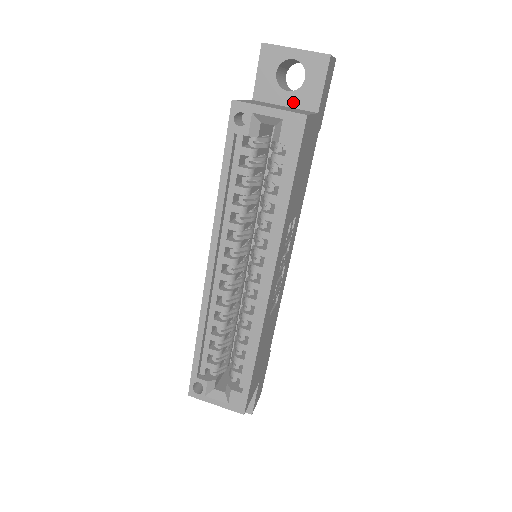
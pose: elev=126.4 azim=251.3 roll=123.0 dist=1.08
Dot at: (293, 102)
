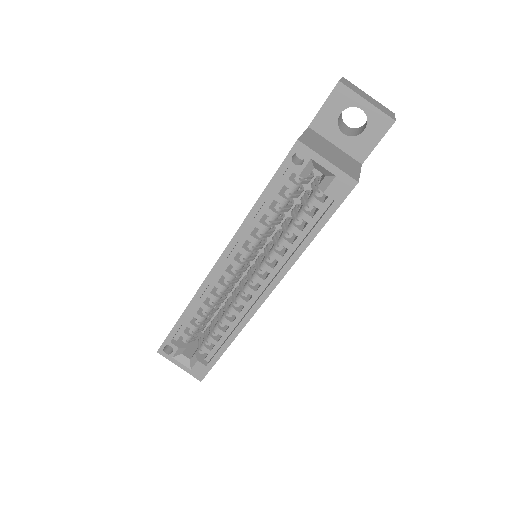
Dot at: (344, 145)
